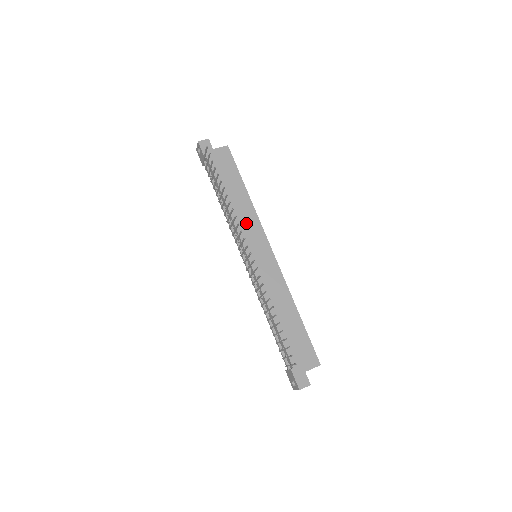
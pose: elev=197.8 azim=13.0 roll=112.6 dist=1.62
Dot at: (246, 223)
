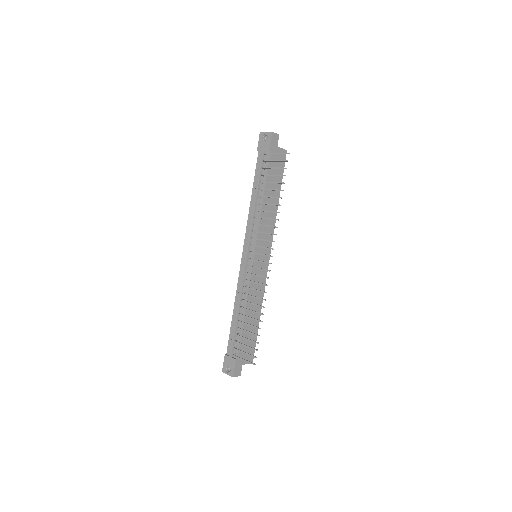
Dot at: (266, 226)
